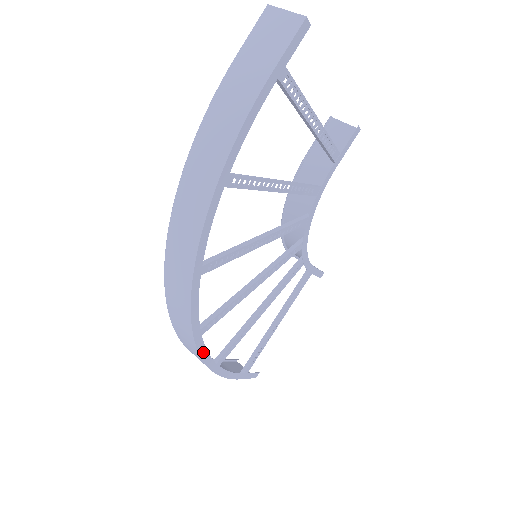
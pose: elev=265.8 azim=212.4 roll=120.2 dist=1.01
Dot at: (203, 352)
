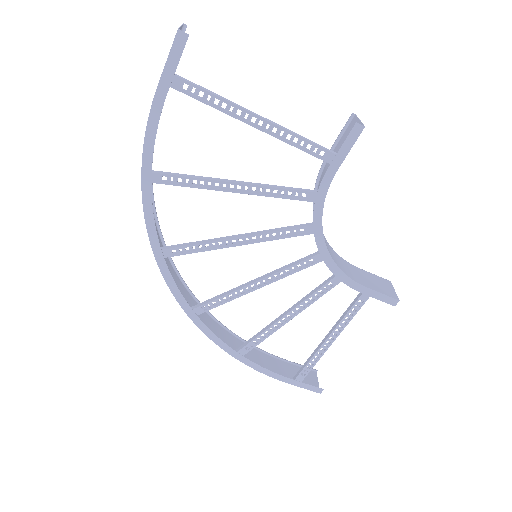
Dot at: (208, 332)
